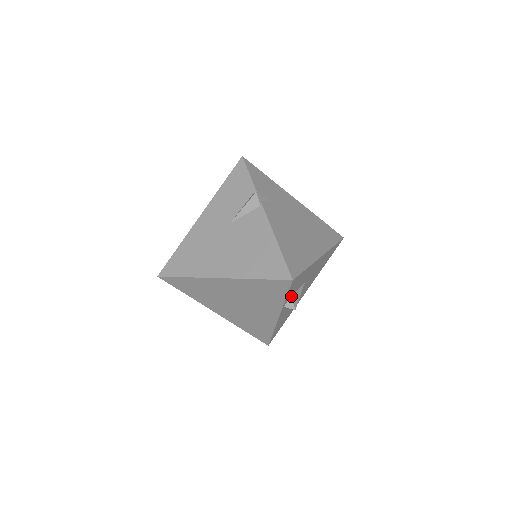
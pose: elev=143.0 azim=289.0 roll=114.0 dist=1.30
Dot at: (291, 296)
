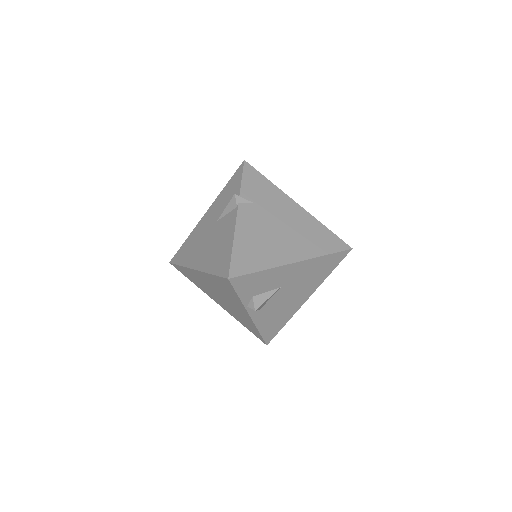
Dot at: (253, 297)
